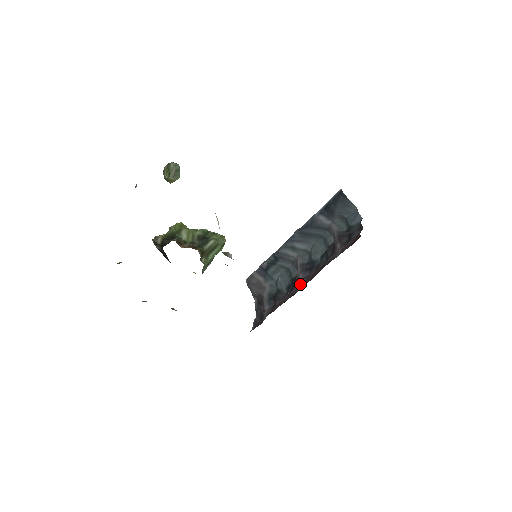
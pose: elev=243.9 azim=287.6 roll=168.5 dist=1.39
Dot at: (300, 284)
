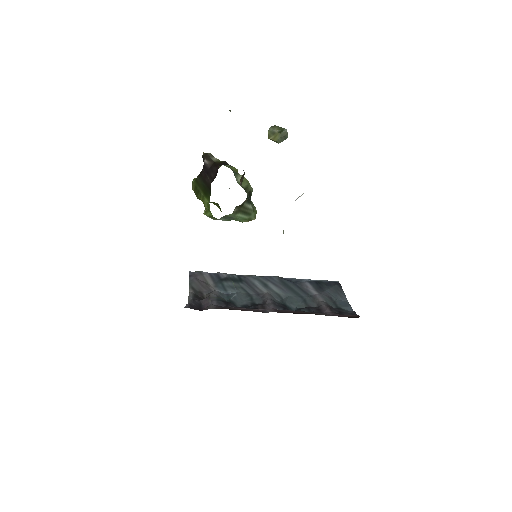
Dot at: (273, 309)
